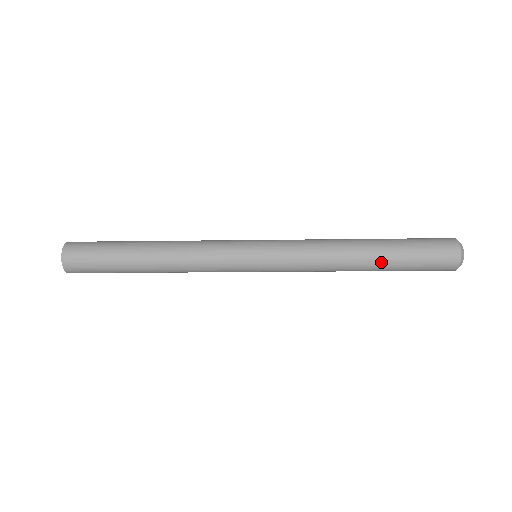
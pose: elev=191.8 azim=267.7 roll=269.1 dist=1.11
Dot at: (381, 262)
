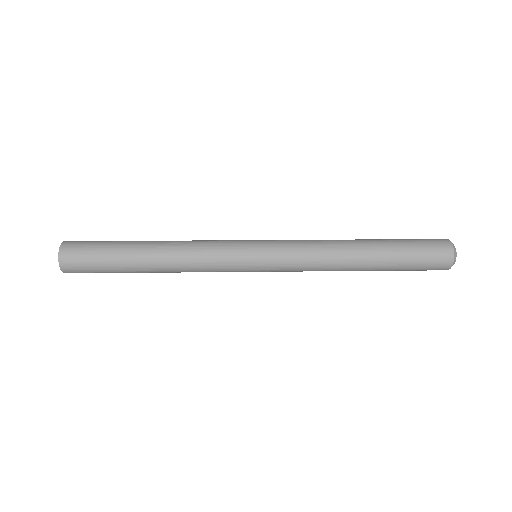
Dot at: occluded
